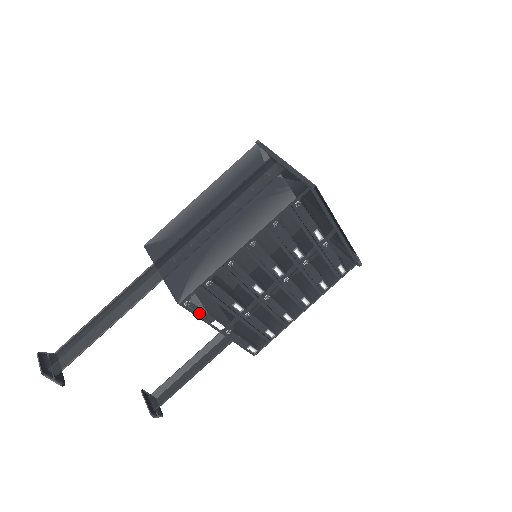
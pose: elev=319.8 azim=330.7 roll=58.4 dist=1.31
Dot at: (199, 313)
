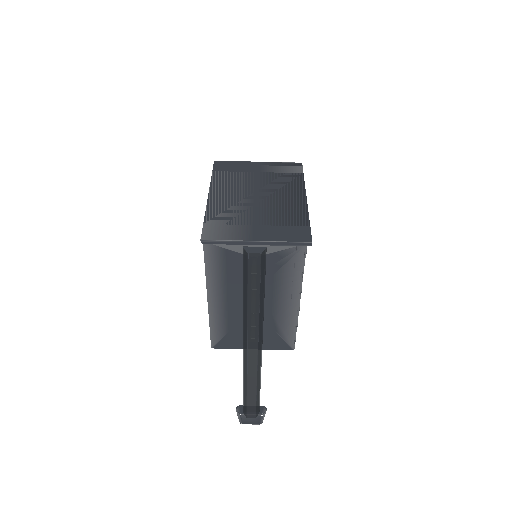
Dot at: occluded
